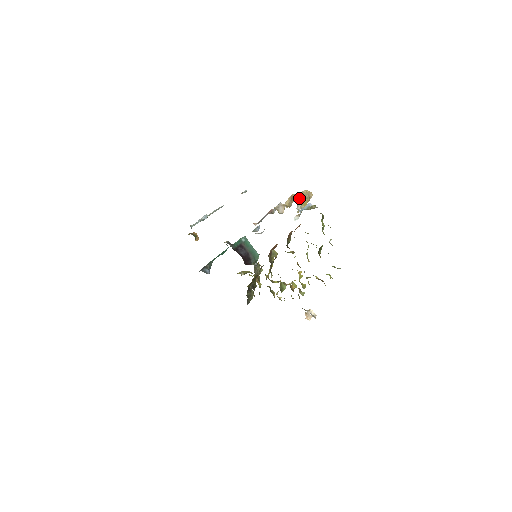
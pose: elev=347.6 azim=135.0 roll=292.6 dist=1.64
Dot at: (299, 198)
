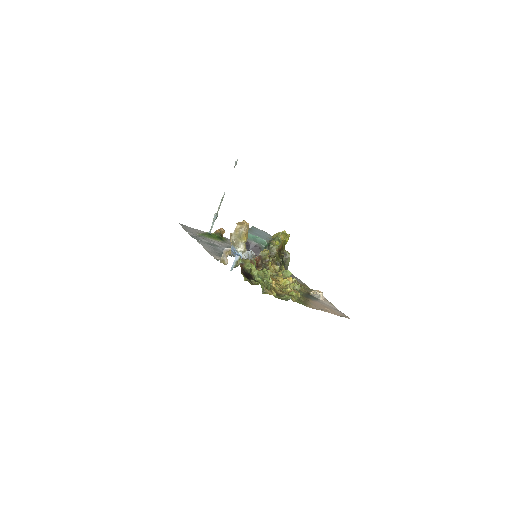
Dot at: (234, 239)
